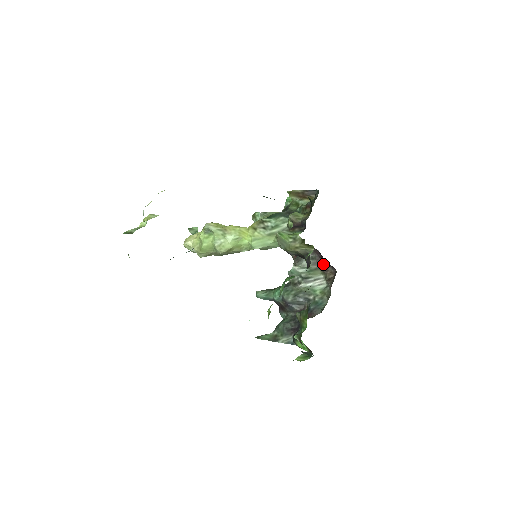
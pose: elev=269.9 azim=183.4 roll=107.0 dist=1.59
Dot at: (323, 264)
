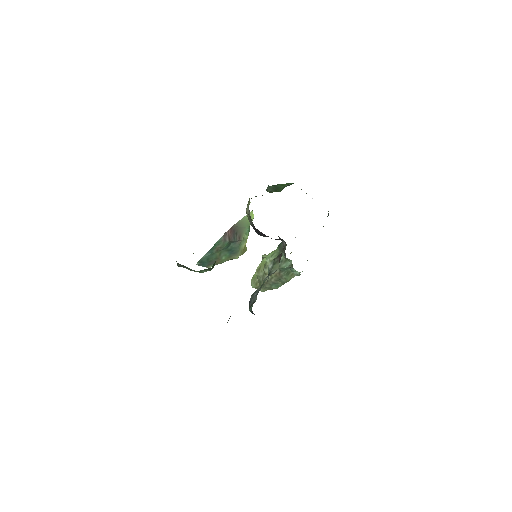
Dot at: occluded
